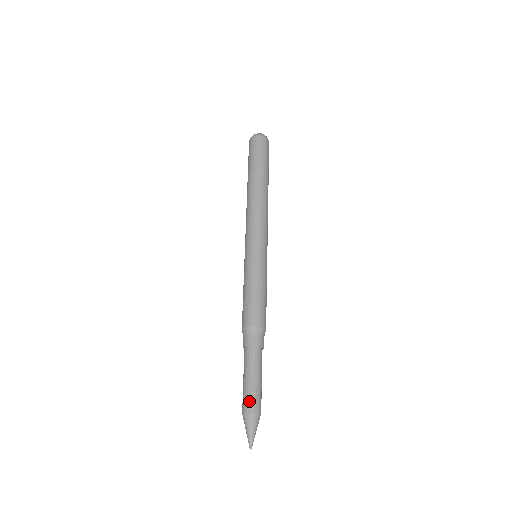
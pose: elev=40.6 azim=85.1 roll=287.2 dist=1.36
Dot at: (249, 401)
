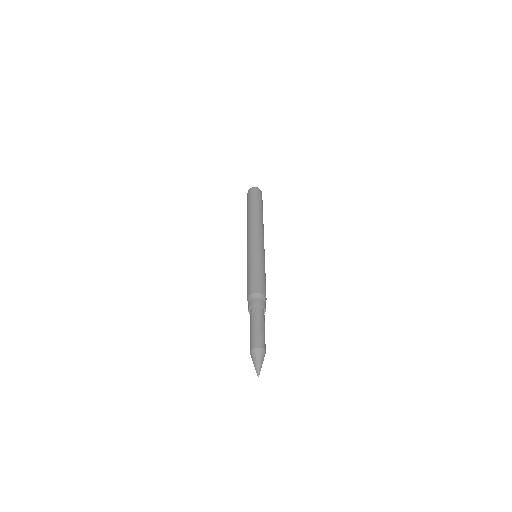
Dot at: (257, 340)
